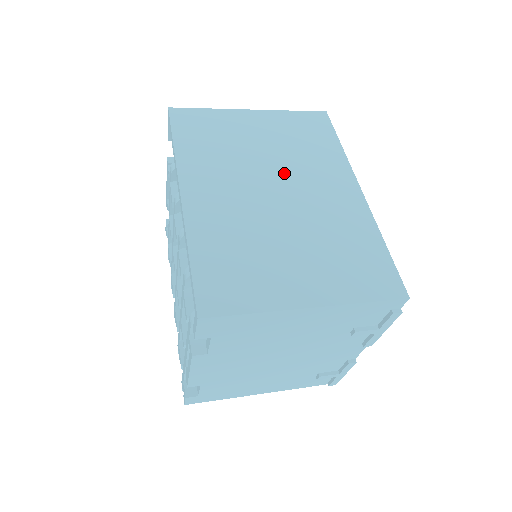
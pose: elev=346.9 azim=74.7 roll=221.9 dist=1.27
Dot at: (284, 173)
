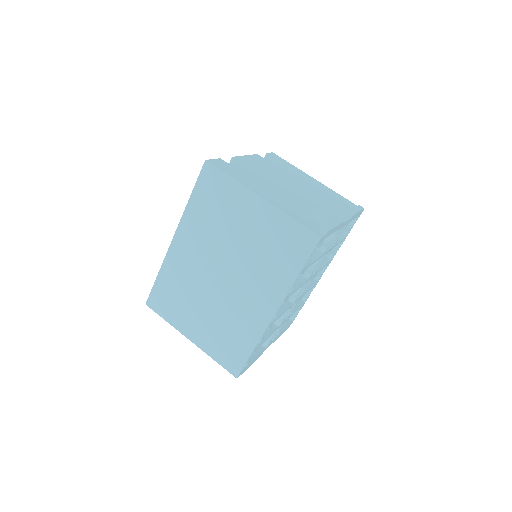
Dot at: (238, 266)
